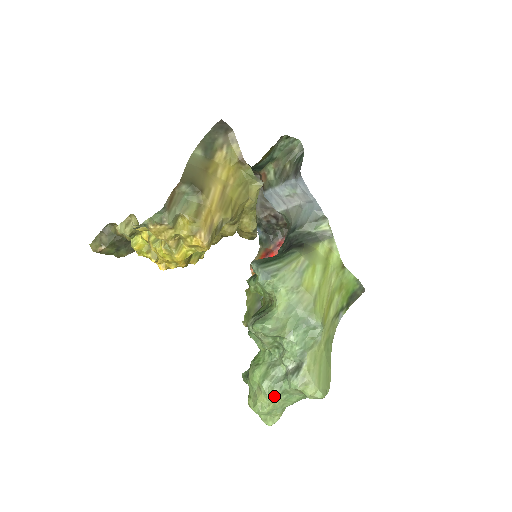
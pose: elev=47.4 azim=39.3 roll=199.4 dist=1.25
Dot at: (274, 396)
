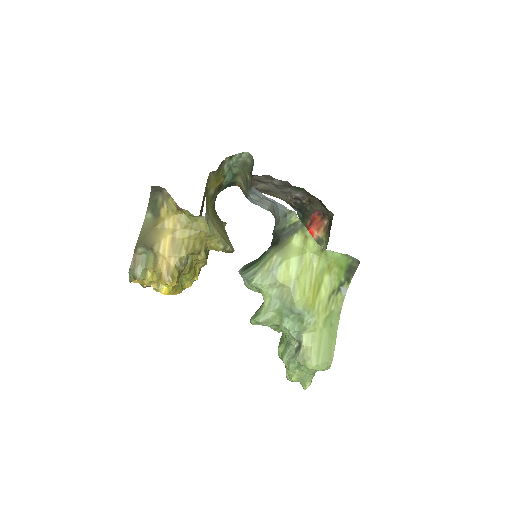
Dot at: (294, 369)
